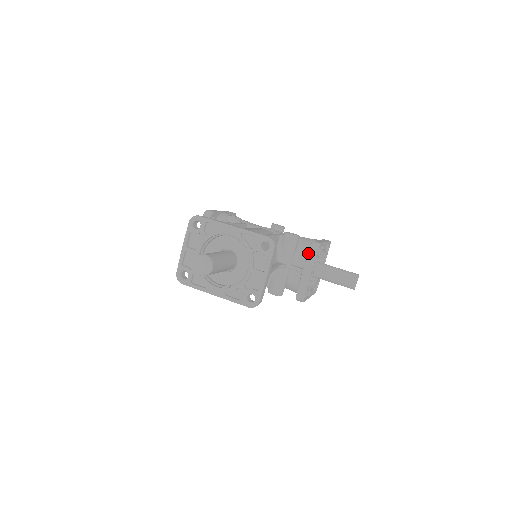
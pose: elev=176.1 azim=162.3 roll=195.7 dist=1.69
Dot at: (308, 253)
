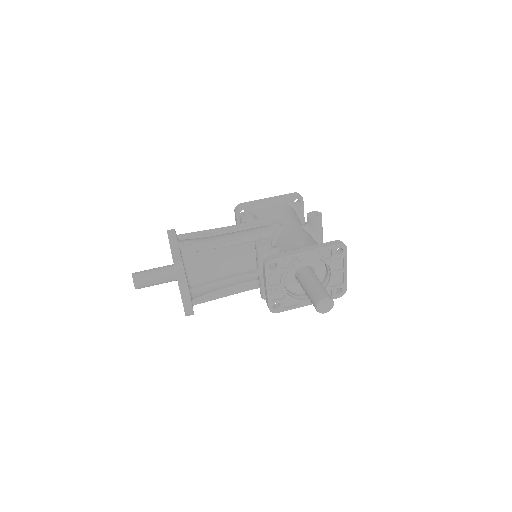
Dot at: (263, 268)
